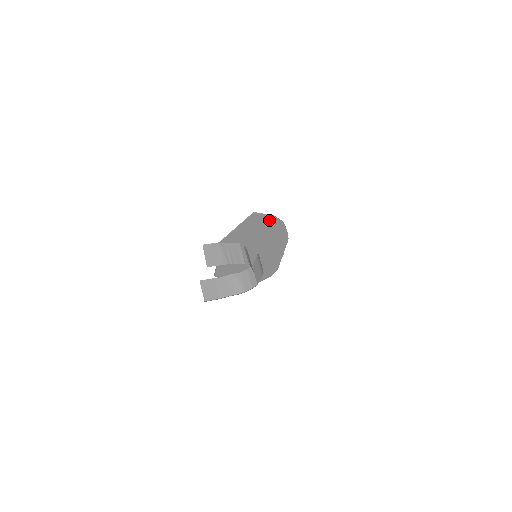
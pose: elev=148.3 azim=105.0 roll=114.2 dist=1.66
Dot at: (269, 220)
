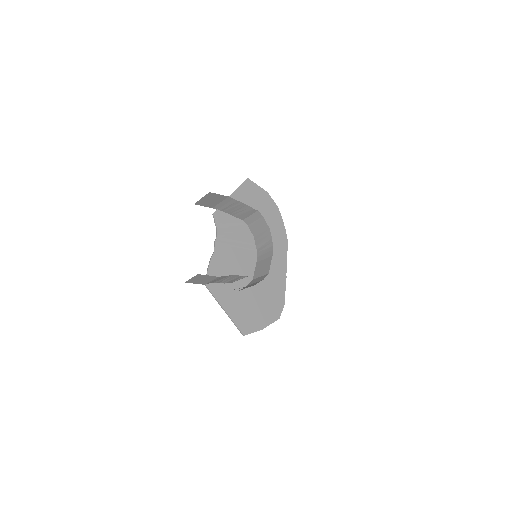
Dot at: (263, 197)
